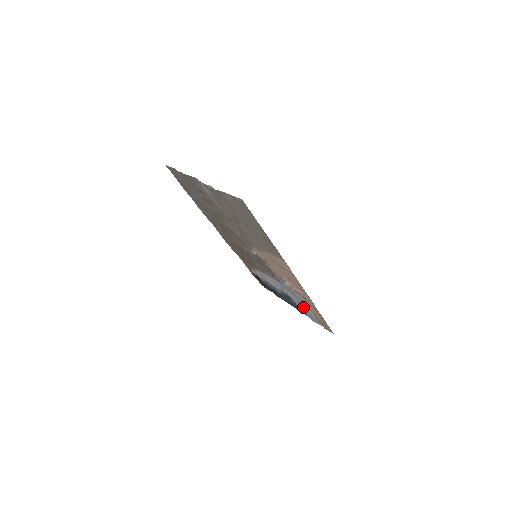
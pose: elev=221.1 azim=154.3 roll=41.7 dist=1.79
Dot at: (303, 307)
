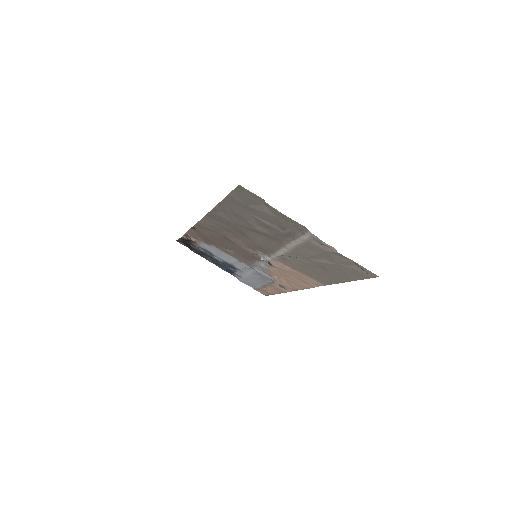
Dot at: (252, 280)
